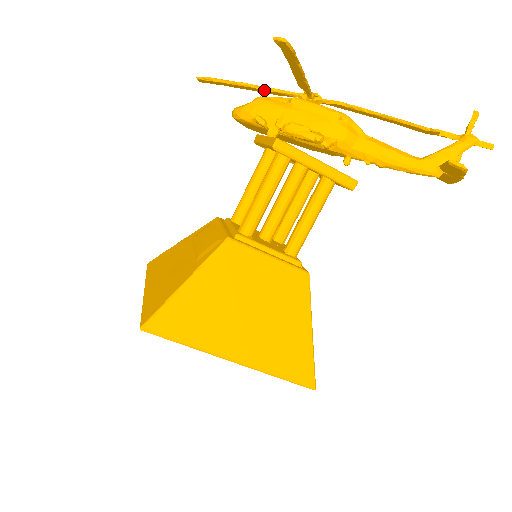
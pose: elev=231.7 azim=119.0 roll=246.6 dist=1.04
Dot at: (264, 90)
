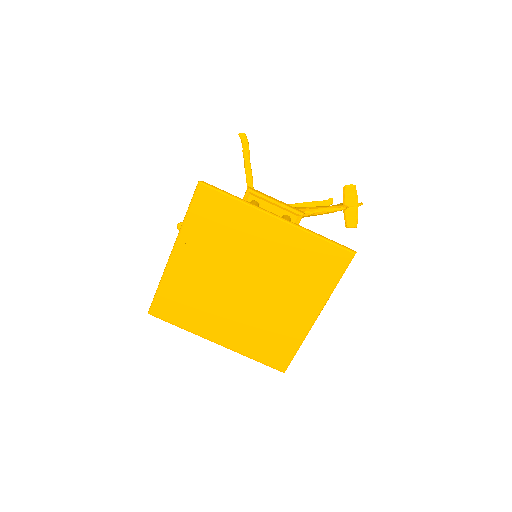
Dot at: occluded
